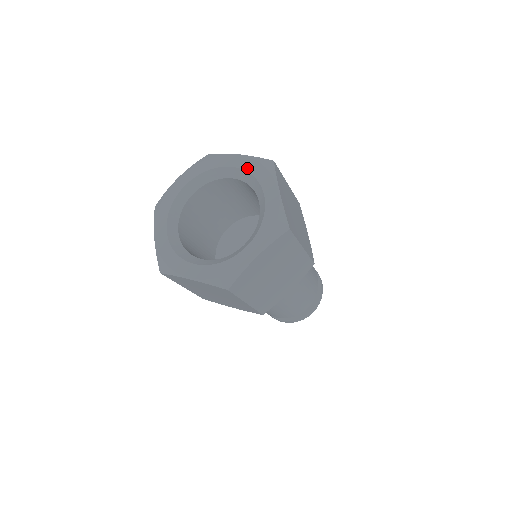
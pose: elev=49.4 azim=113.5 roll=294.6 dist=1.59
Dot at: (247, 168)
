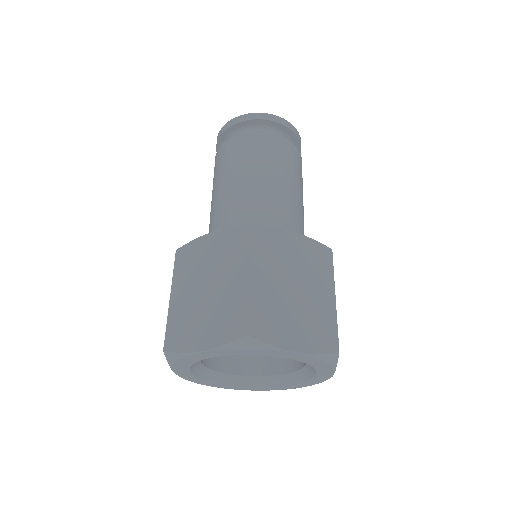
Dot at: (305, 362)
